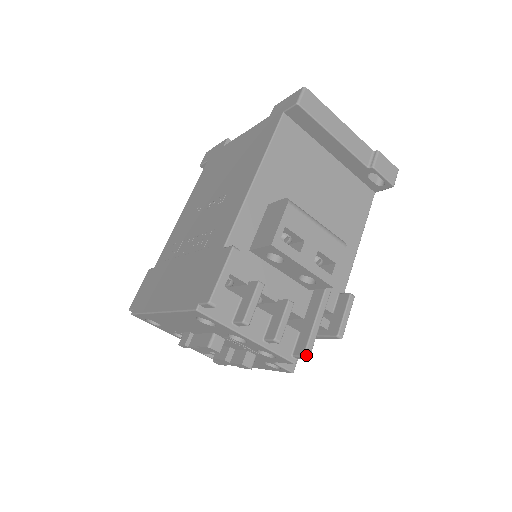
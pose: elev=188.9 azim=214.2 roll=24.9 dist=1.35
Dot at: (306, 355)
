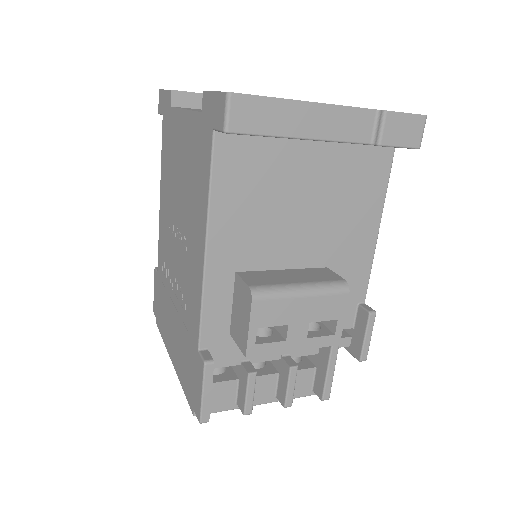
Dot at: (325, 399)
